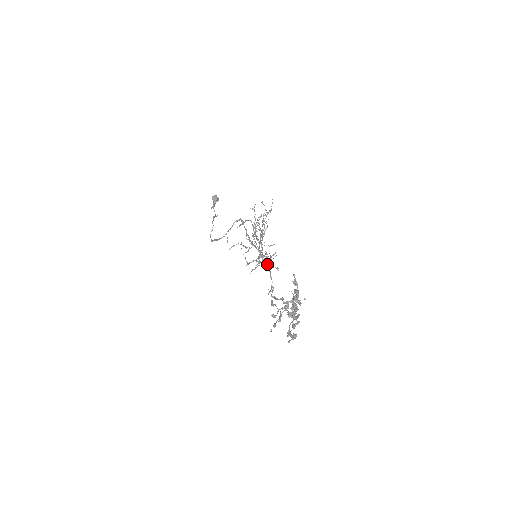
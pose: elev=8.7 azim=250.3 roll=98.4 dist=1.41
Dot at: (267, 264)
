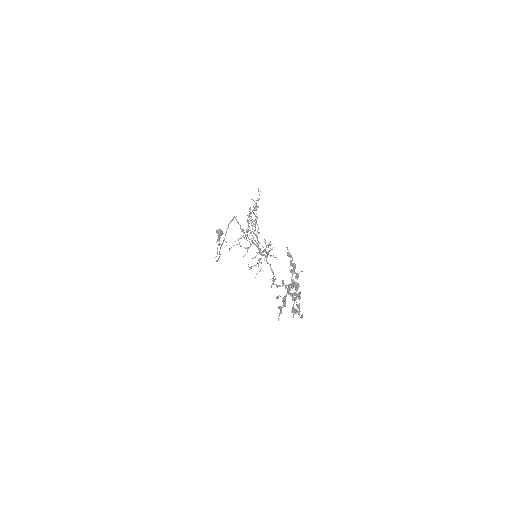
Dot at: (266, 258)
